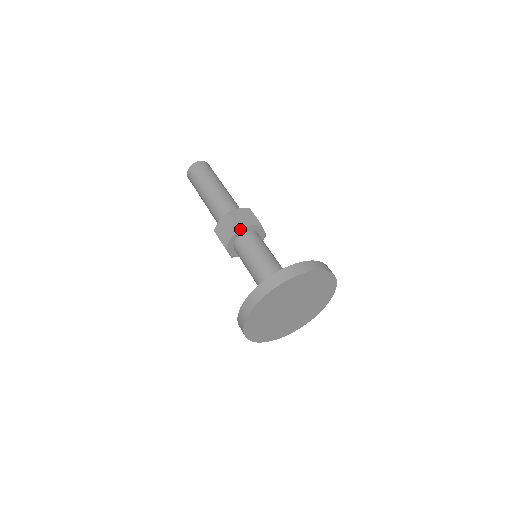
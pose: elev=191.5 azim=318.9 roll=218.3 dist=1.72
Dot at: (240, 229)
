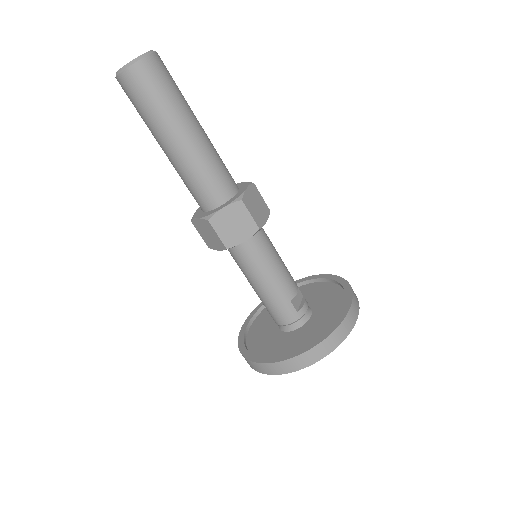
Dot at: (259, 230)
